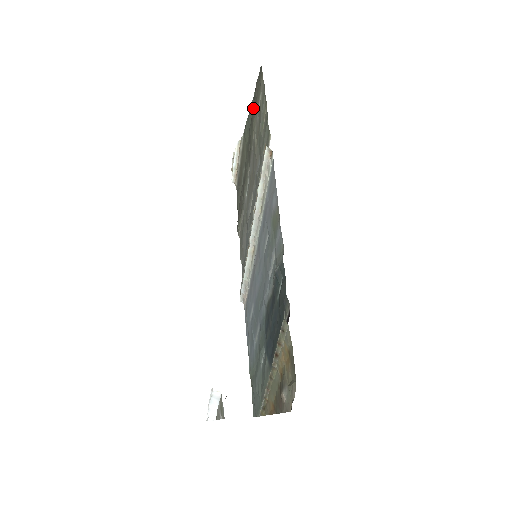
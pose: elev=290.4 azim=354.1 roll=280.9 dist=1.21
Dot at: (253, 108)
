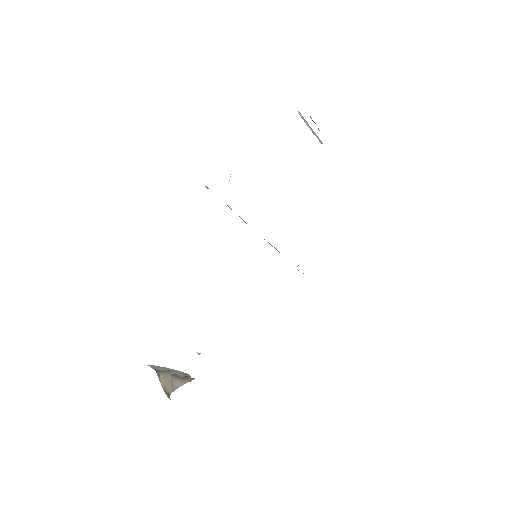
Dot at: occluded
